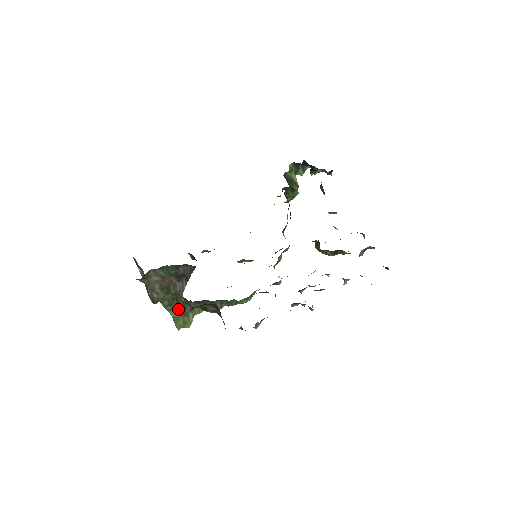
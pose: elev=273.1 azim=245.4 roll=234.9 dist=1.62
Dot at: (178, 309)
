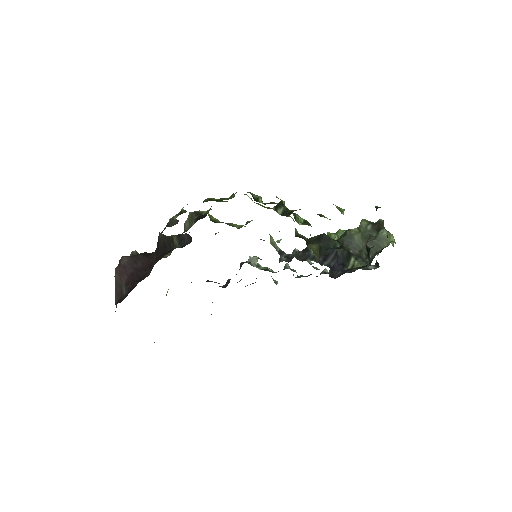
Dot at: occluded
